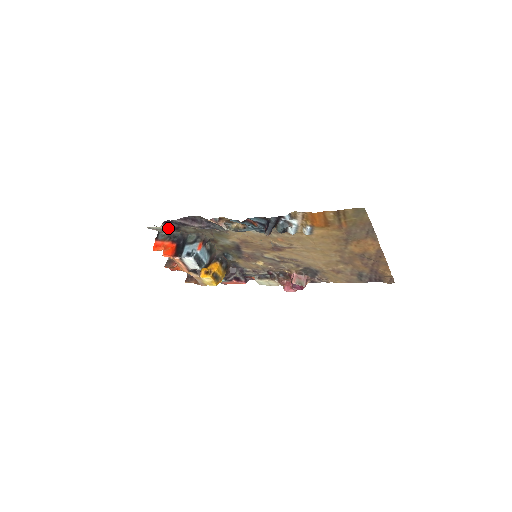
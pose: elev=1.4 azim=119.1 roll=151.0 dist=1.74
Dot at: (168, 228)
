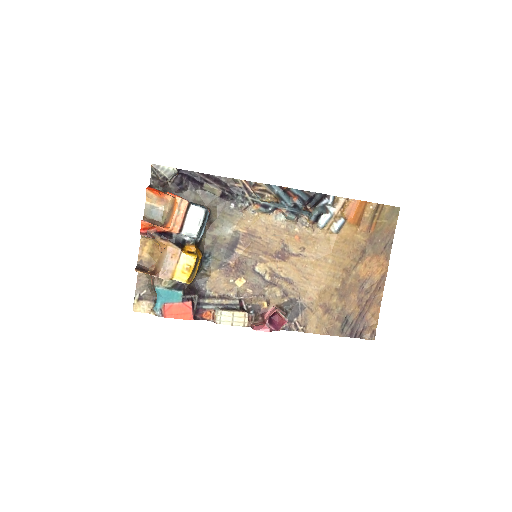
Dot at: (167, 186)
